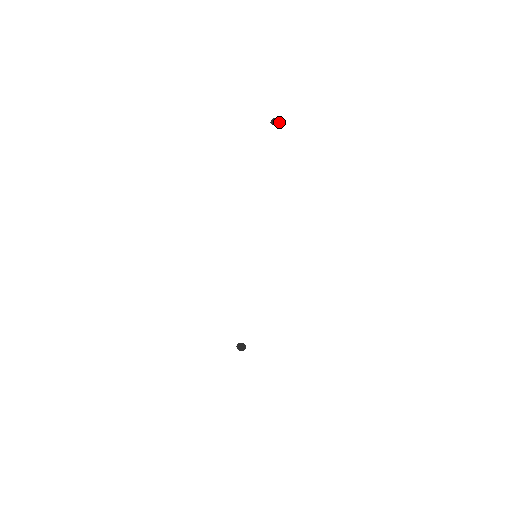
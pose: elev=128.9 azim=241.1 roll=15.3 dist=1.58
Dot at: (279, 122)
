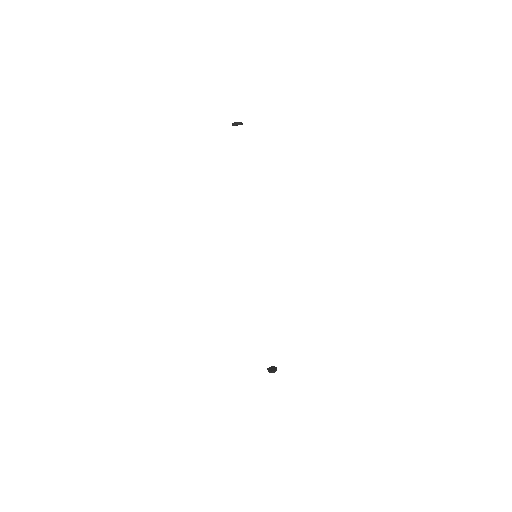
Dot at: (240, 122)
